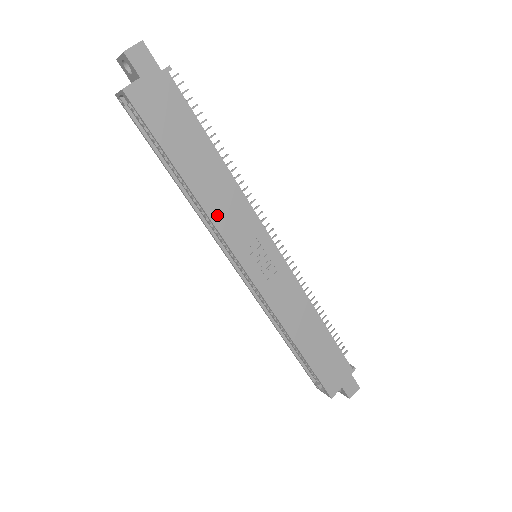
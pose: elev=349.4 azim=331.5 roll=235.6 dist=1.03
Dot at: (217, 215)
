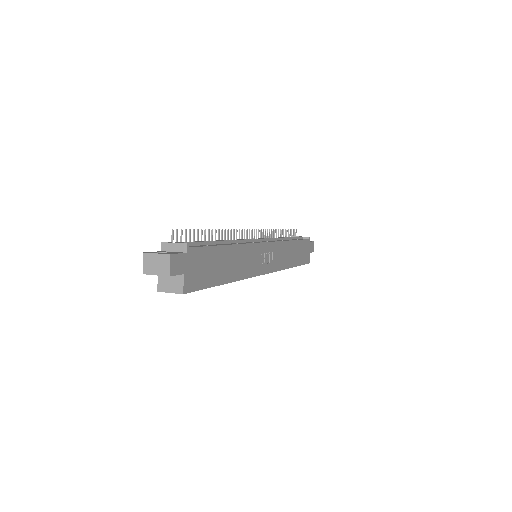
Dot at: (245, 272)
